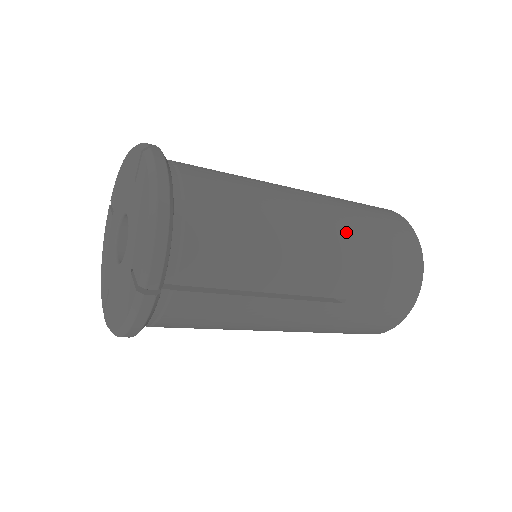
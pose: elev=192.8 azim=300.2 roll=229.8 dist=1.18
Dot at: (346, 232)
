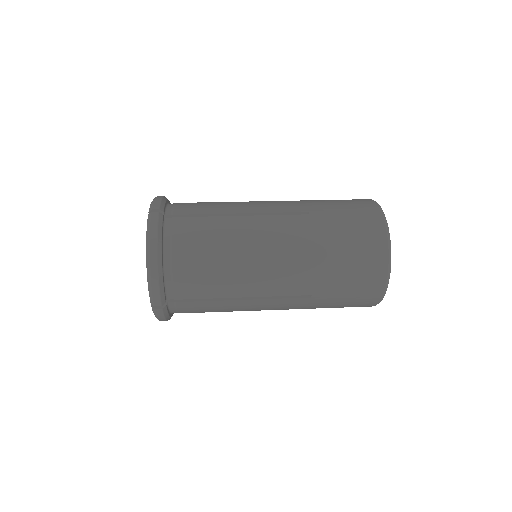
Dot at: (306, 247)
